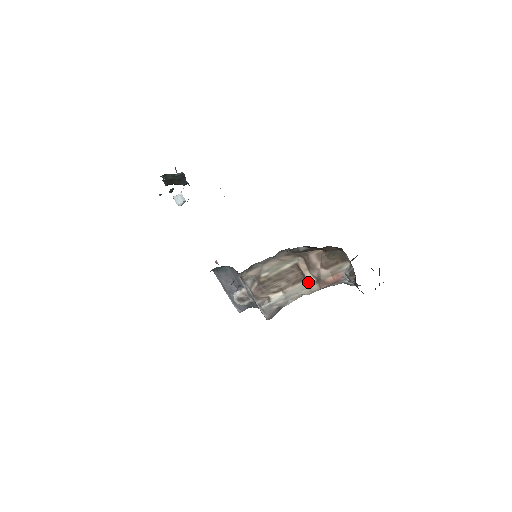
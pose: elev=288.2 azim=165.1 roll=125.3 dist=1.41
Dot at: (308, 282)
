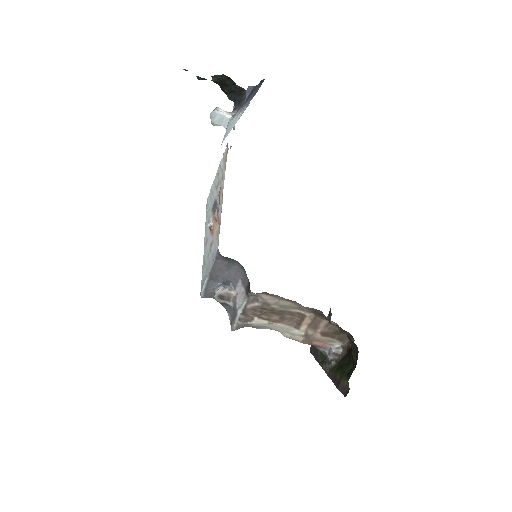
Dot at: (296, 331)
